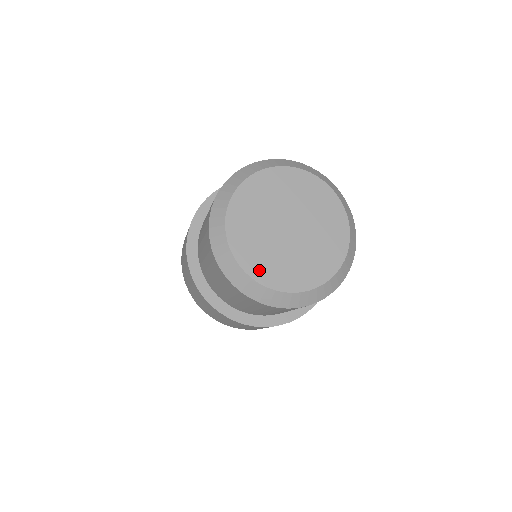
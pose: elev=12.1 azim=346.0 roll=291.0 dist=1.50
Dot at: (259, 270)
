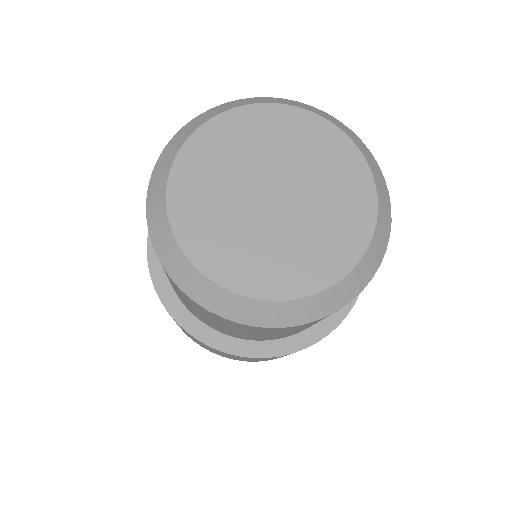
Dot at: (311, 276)
